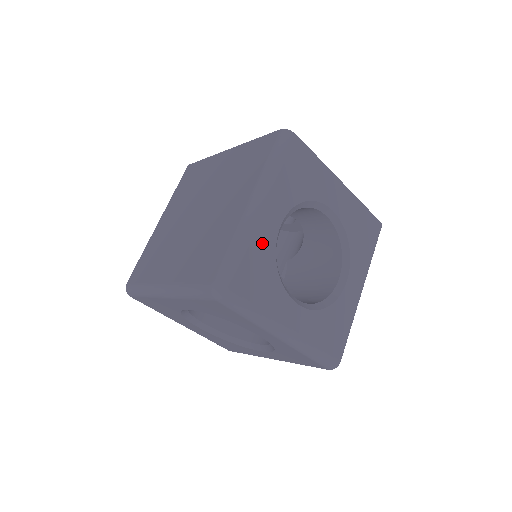
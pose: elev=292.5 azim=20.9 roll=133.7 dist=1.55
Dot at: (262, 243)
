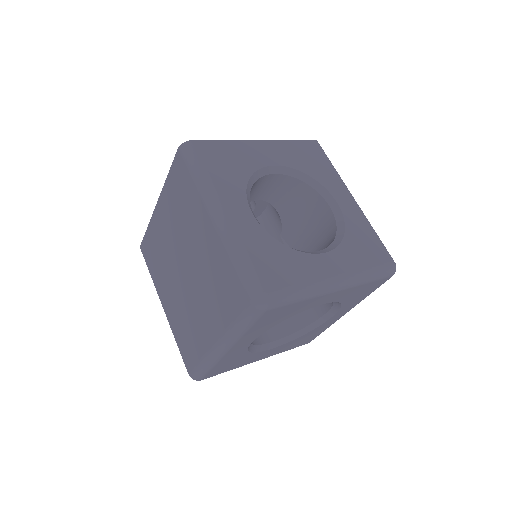
Dot at: (253, 238)
